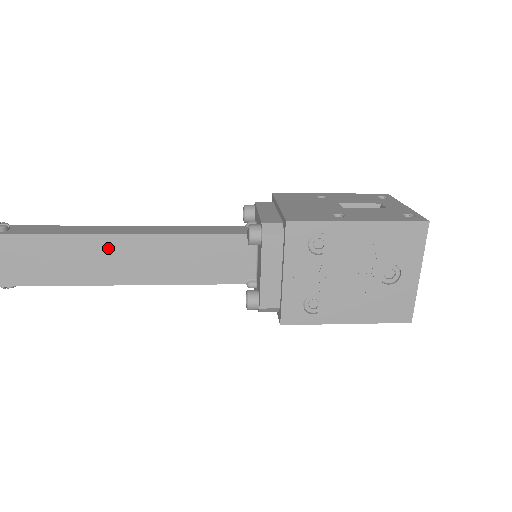
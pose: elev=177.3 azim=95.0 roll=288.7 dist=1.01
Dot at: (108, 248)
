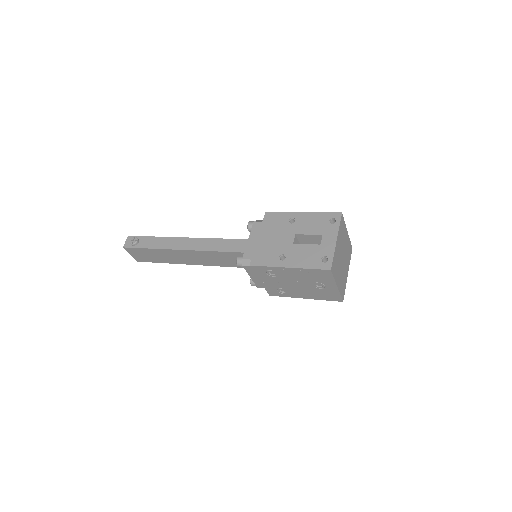
Dot at: (181, 254)
